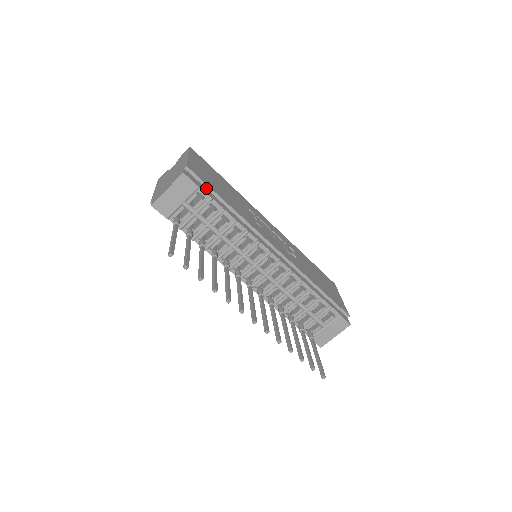
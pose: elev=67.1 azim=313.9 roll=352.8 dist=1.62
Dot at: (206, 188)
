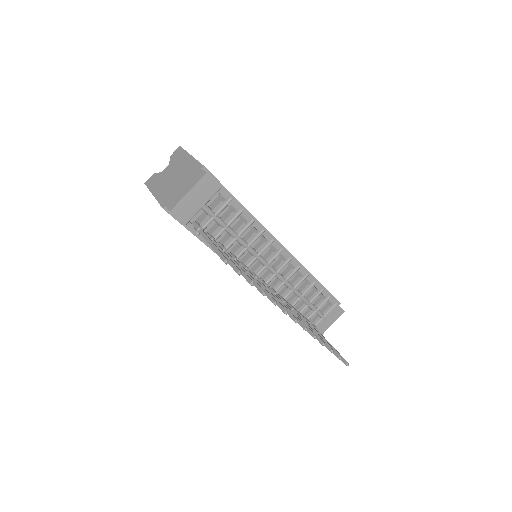
Dot at: occluded
